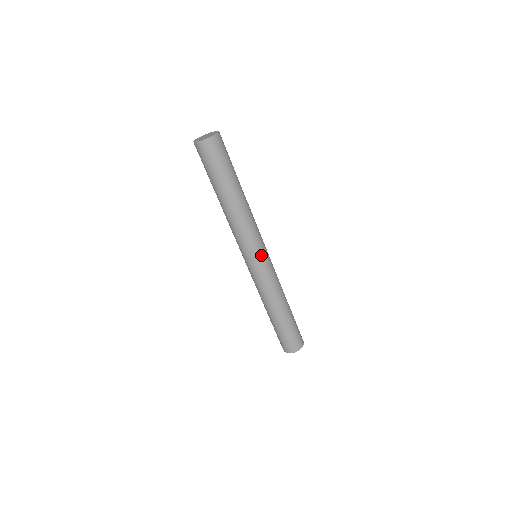
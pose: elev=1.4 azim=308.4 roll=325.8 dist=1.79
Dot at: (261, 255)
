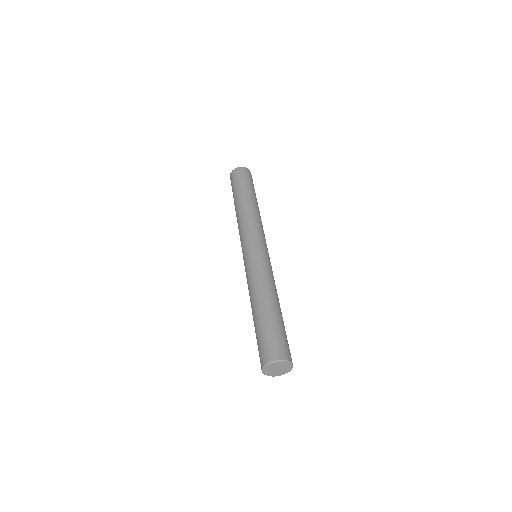
Dot at: (258, 244)
